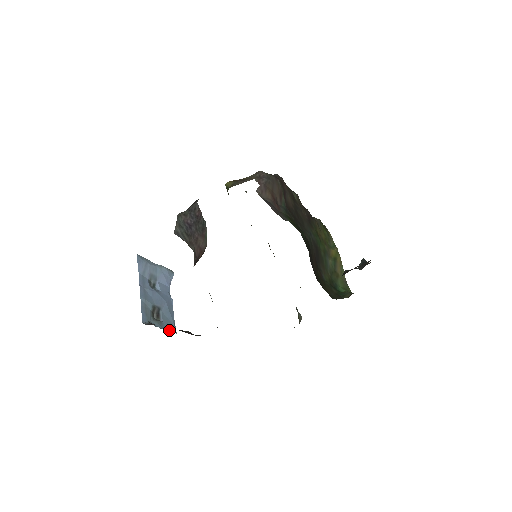
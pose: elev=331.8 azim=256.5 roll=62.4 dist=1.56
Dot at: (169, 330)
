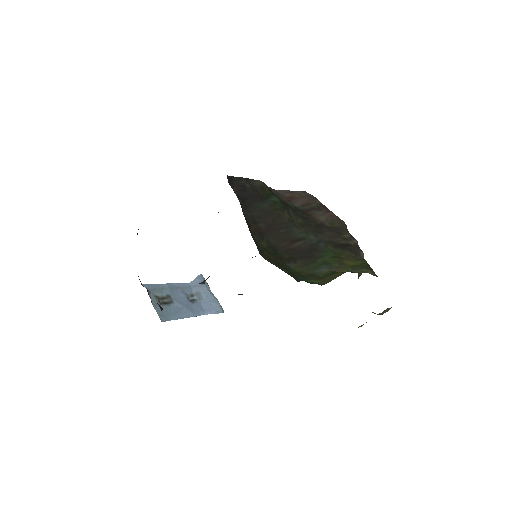
Dot at: (158, 313)
